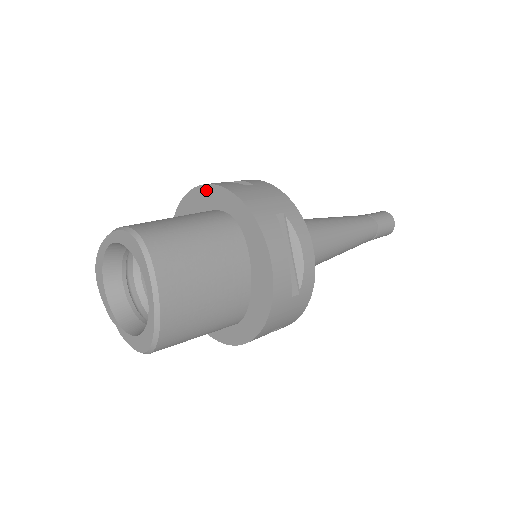
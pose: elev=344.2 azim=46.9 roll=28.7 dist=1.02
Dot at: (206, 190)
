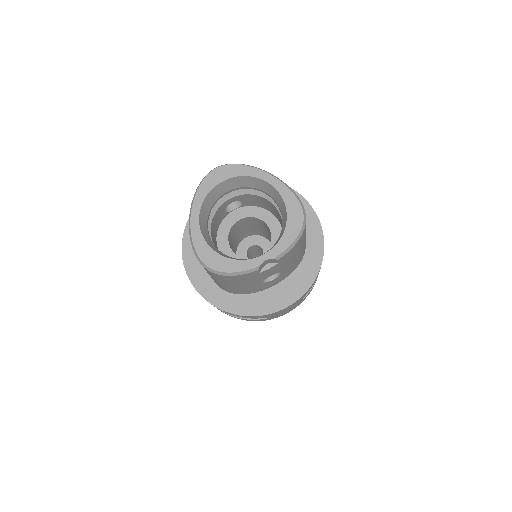
Dot at: occluded
